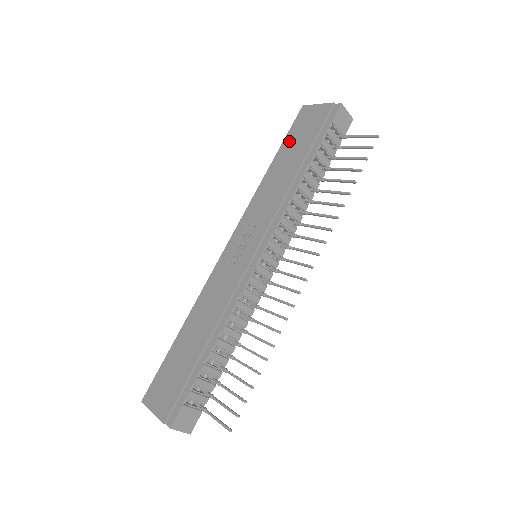
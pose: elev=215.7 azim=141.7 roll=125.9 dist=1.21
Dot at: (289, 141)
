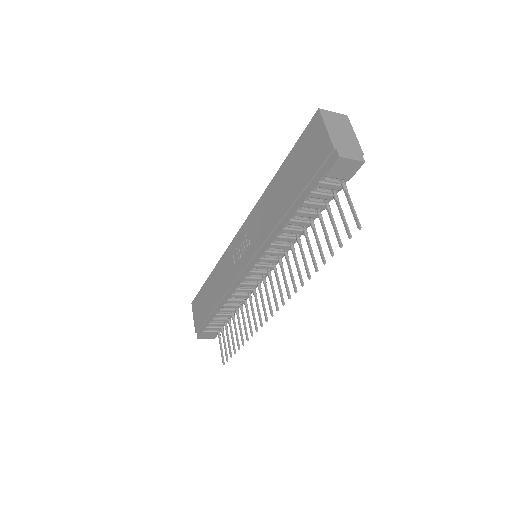
Dot at: (293, 158)
